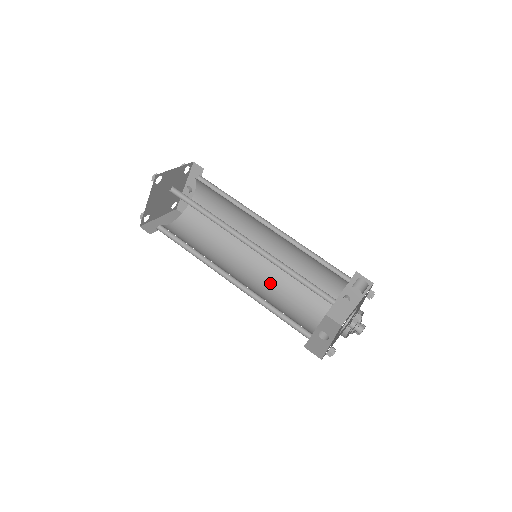
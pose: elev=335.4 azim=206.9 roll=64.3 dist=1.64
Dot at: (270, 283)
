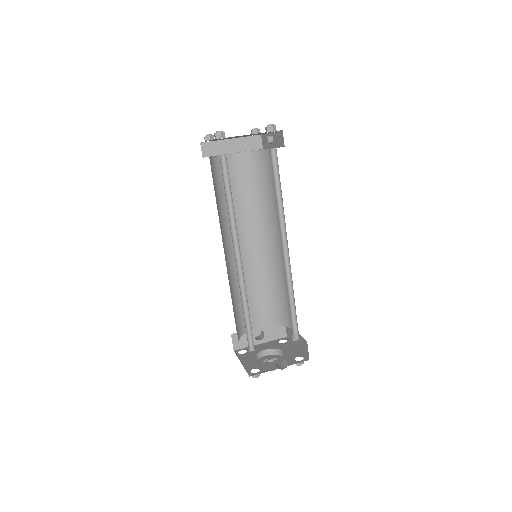
Dot at: (263, 270)
